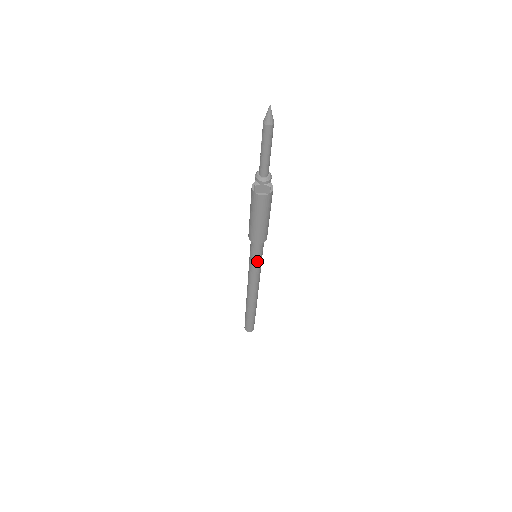
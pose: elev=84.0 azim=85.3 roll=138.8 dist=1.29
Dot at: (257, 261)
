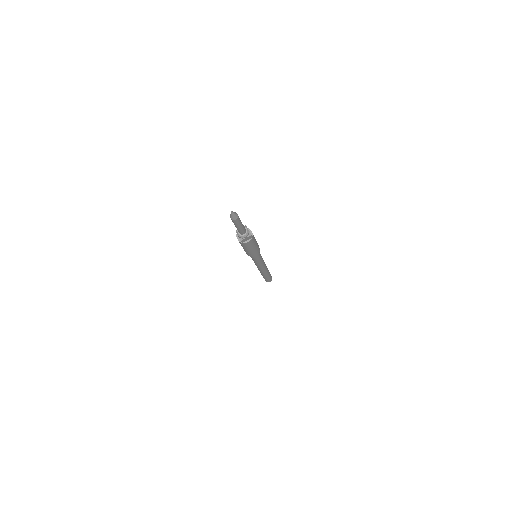
Dot at: (253, 259)
